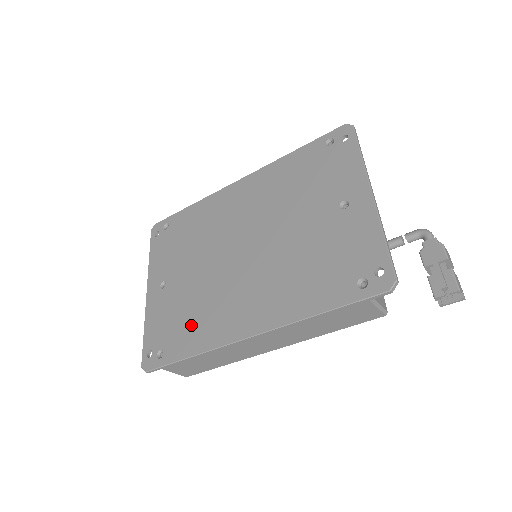
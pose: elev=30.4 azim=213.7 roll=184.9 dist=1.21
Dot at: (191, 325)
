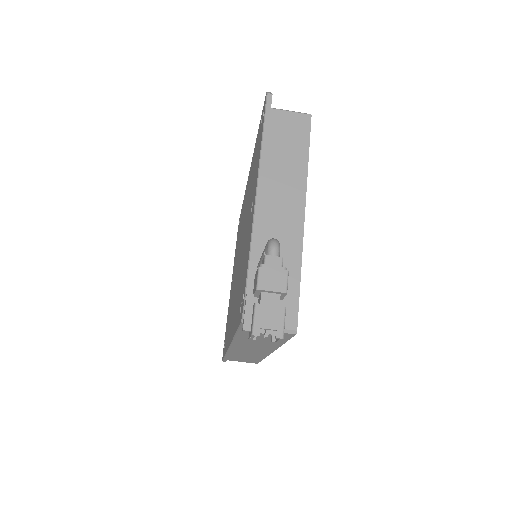
Dot at: (228, 326)
